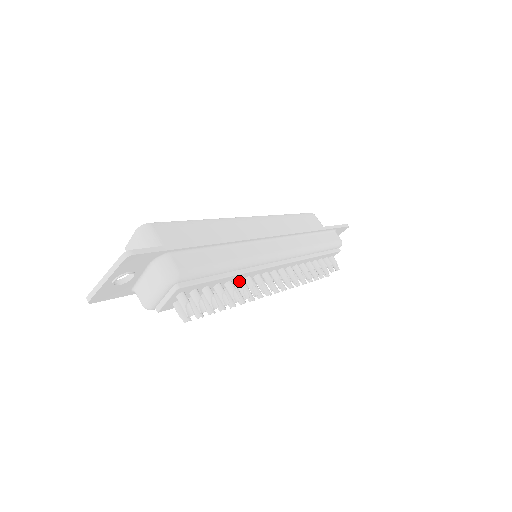
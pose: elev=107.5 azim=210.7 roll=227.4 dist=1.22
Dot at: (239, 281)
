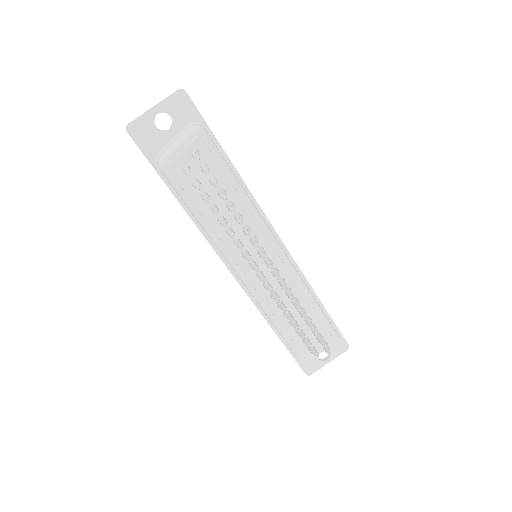
Dot at: (239, 213)
